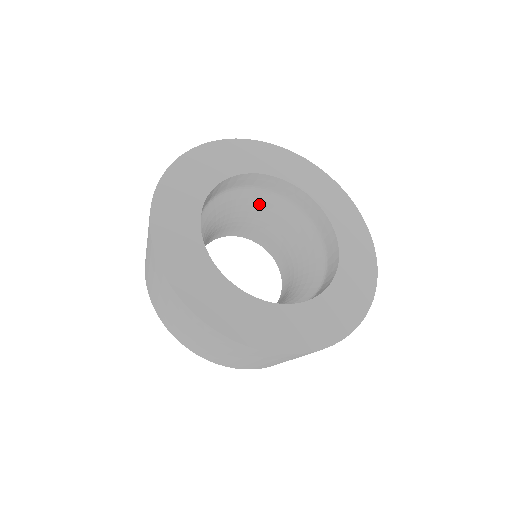
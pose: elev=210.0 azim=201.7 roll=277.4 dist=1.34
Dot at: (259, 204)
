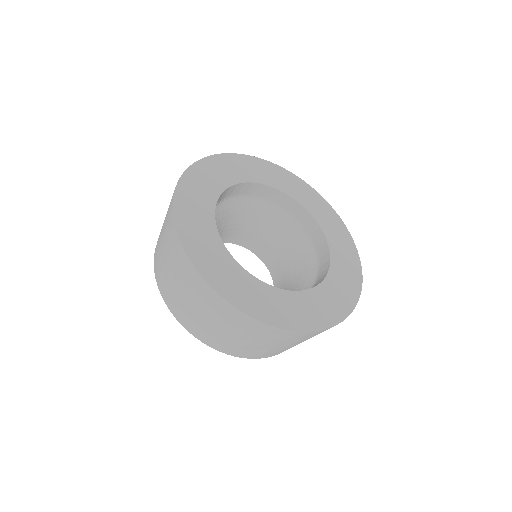
Dot at: (250, 211)
